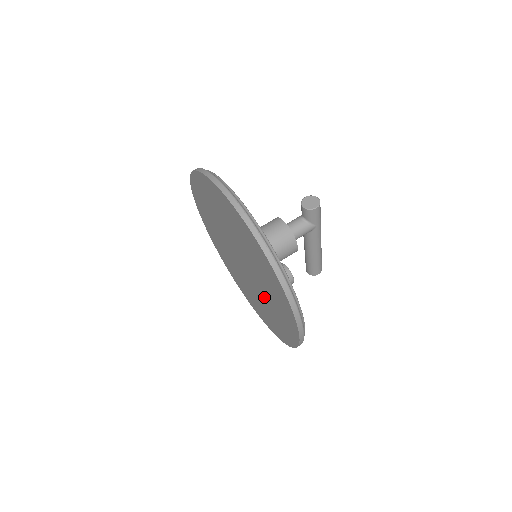
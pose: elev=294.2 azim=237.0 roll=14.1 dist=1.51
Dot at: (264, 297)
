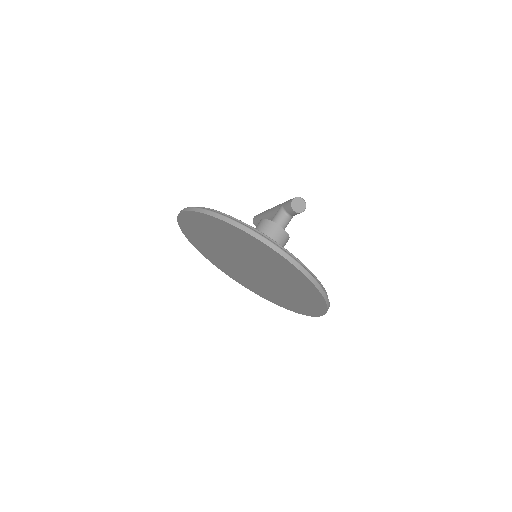
Dot at: (270, 288)
